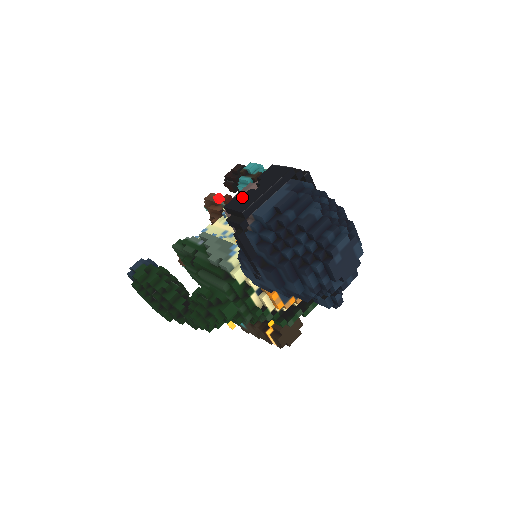
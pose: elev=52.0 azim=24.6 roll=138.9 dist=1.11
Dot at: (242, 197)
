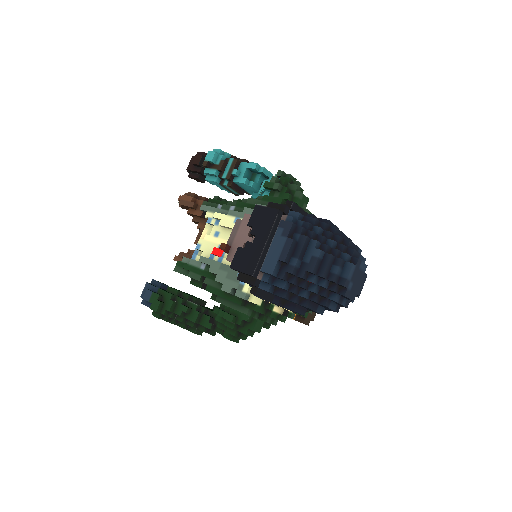
Dot at: (243, 254)
